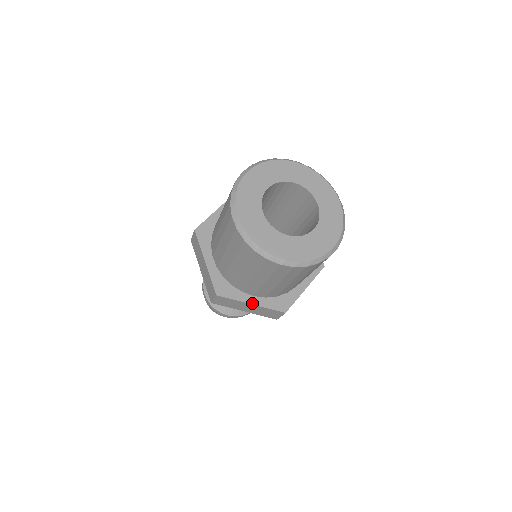
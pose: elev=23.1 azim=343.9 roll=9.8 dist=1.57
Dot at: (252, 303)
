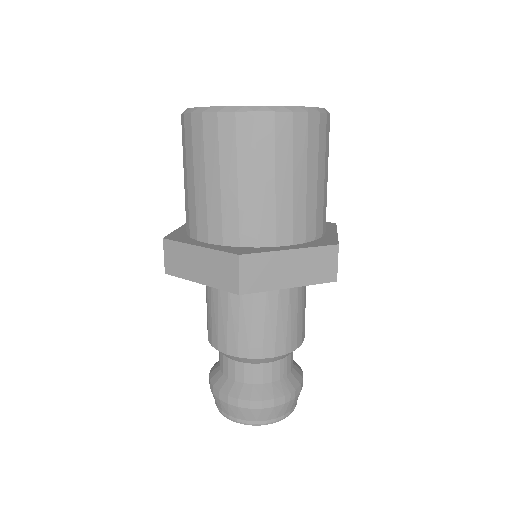
Dot at: (200, 246)
